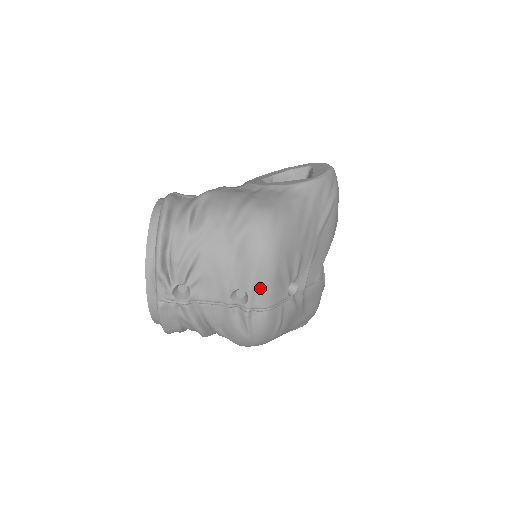
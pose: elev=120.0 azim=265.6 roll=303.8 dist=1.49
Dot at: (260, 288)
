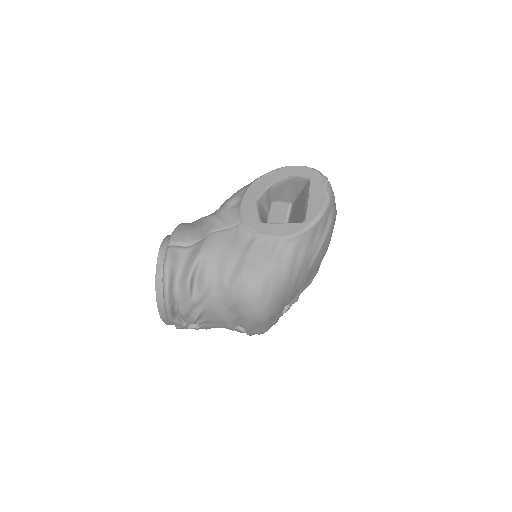
Dot at: (256, 327)
